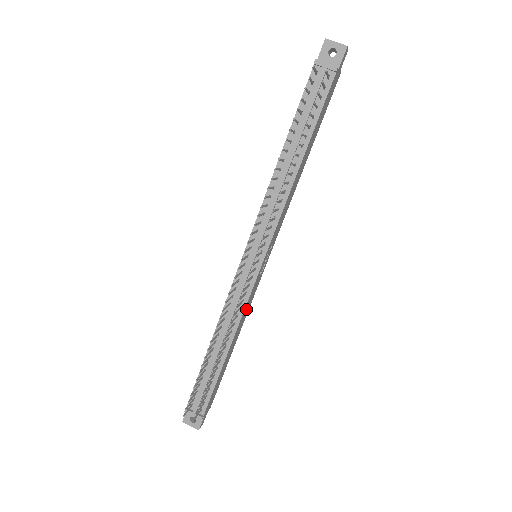
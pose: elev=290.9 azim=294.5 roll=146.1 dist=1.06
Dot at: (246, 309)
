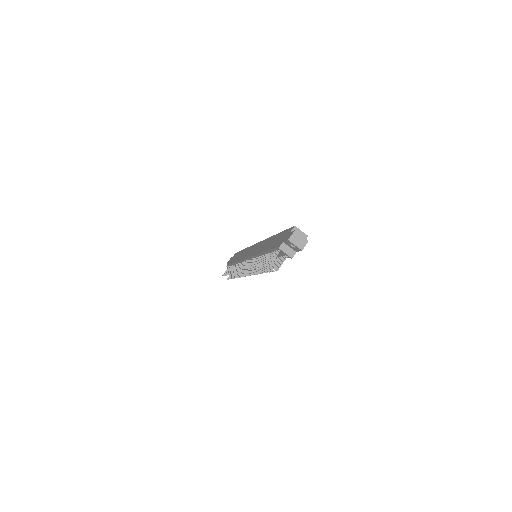
Dot at: occluded
